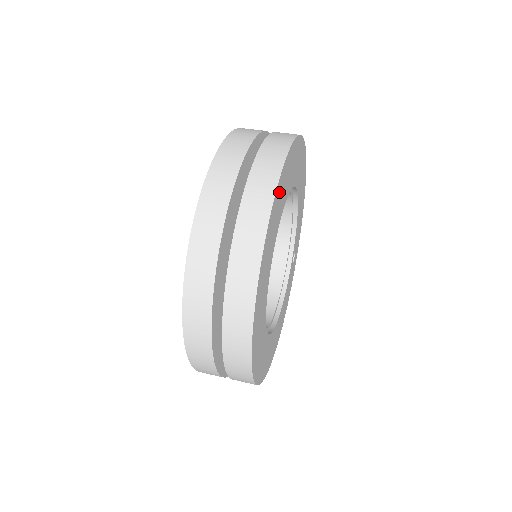
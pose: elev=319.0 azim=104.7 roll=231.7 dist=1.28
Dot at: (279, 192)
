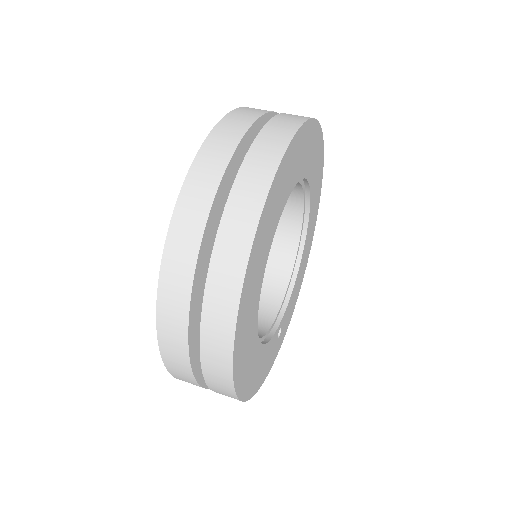
Dot at: (316, 139)
